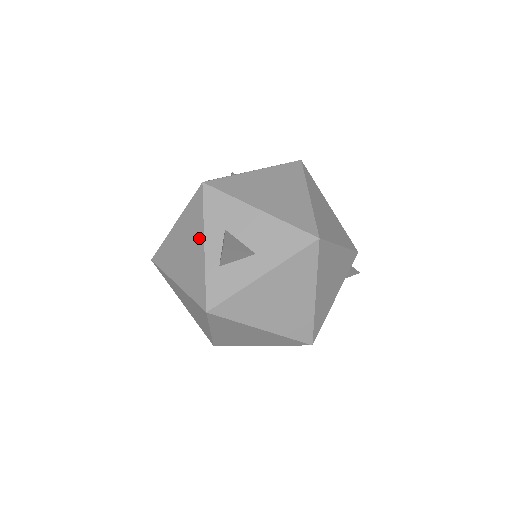
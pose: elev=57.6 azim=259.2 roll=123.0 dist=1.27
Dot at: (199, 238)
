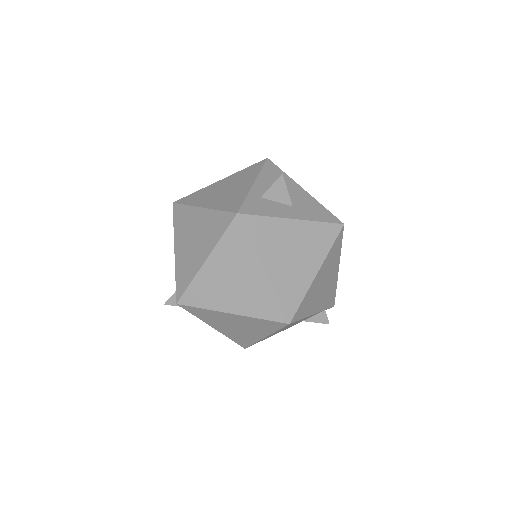
Dot at: (249, 180)
